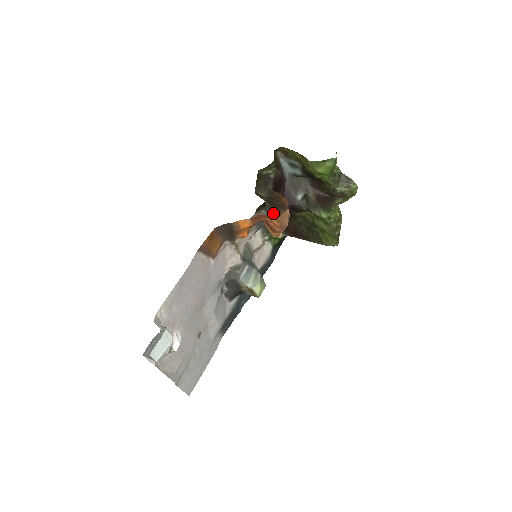
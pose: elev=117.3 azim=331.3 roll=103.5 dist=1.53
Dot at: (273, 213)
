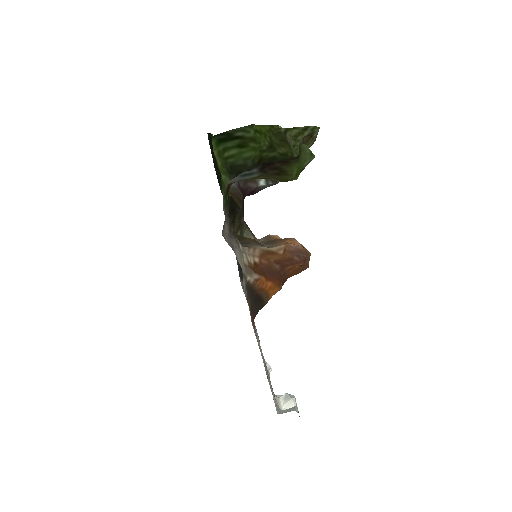
Dot at: (267, 238)
